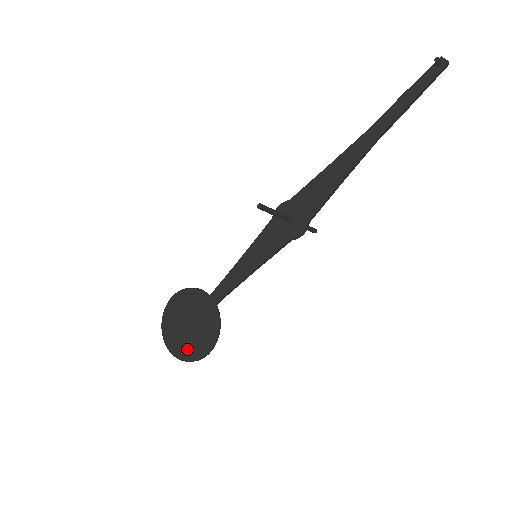
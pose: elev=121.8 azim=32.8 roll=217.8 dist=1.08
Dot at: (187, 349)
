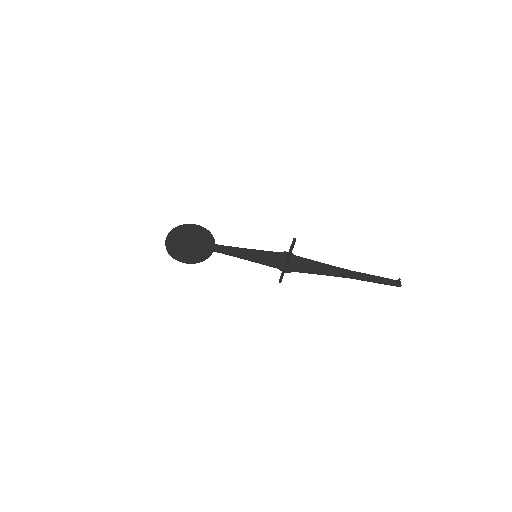
Dot at: (177, 249)
